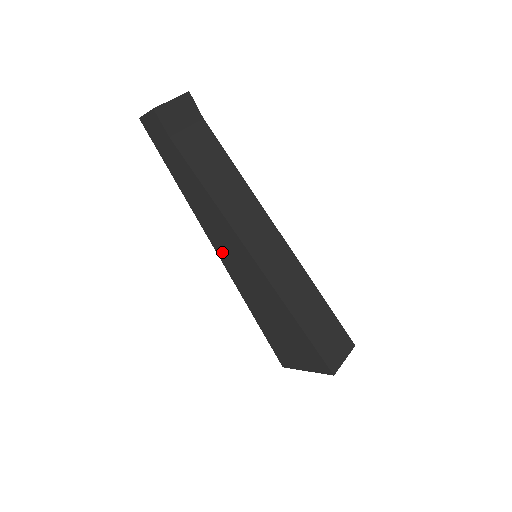
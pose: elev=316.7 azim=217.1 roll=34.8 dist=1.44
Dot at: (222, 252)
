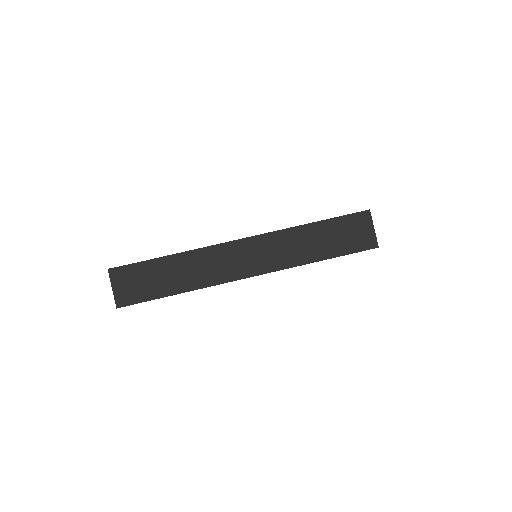
Dot at: occluded
